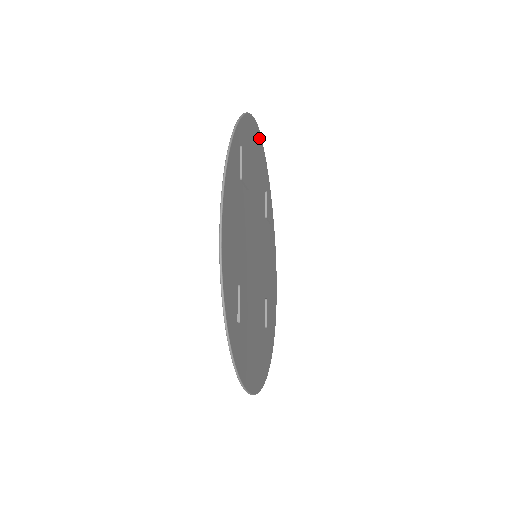
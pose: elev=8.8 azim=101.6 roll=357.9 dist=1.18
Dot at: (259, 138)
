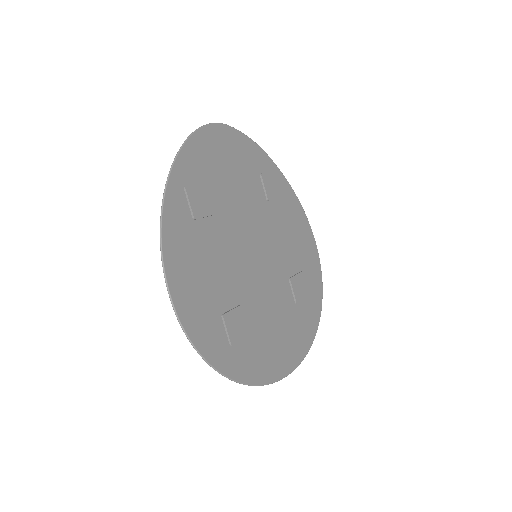
Dot at: (227, 133)
